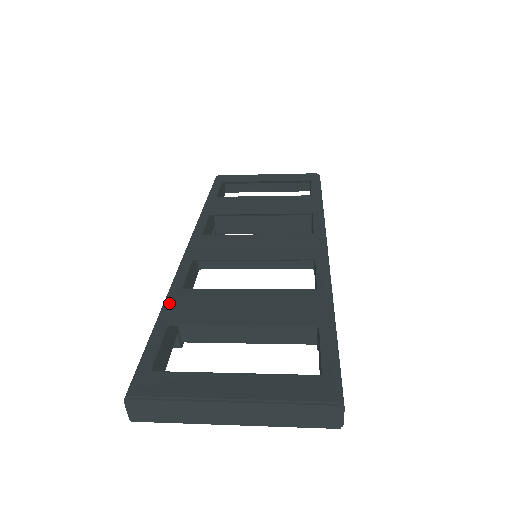
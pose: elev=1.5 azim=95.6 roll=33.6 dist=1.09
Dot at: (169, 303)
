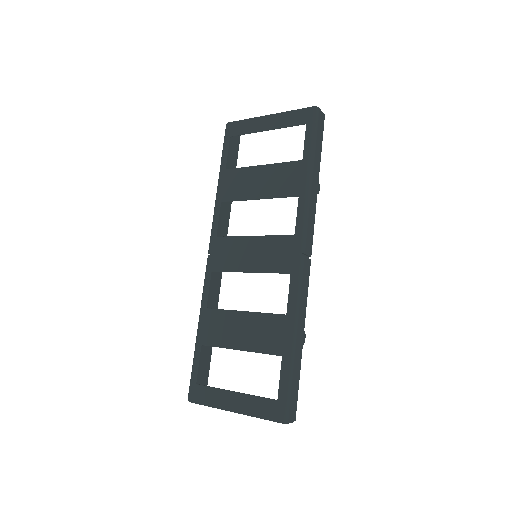
Dot at: (200, 324)
